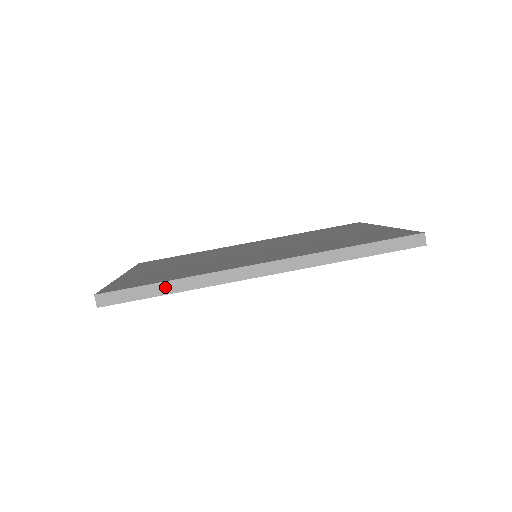
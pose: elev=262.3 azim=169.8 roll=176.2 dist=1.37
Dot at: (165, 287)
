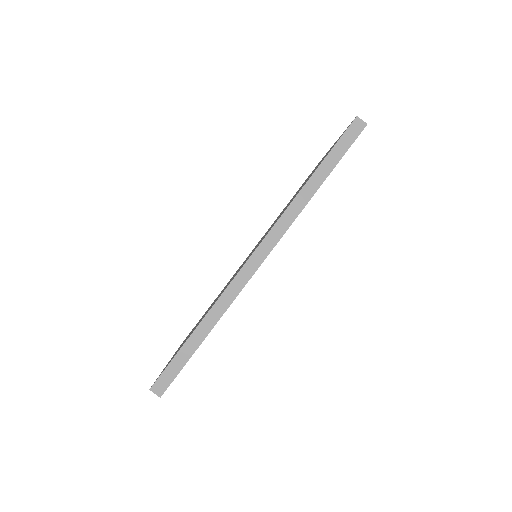
Dot at: (197, 336)
